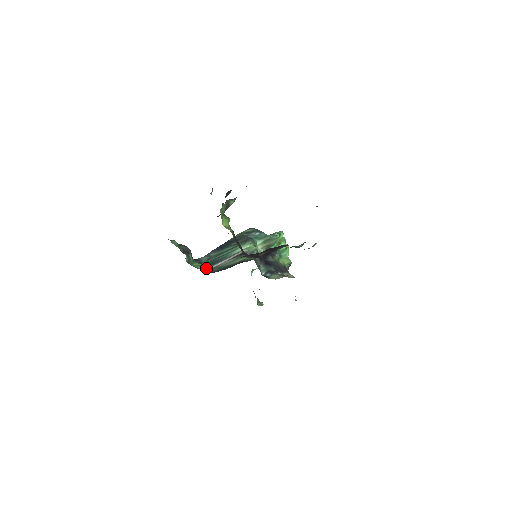
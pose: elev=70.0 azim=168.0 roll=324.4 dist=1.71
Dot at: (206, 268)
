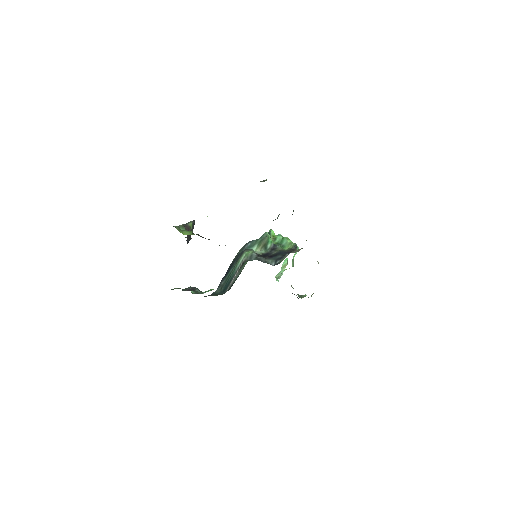
Dot at: occluded
